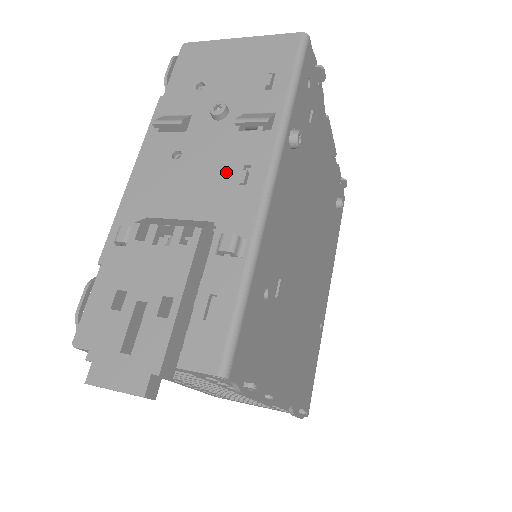
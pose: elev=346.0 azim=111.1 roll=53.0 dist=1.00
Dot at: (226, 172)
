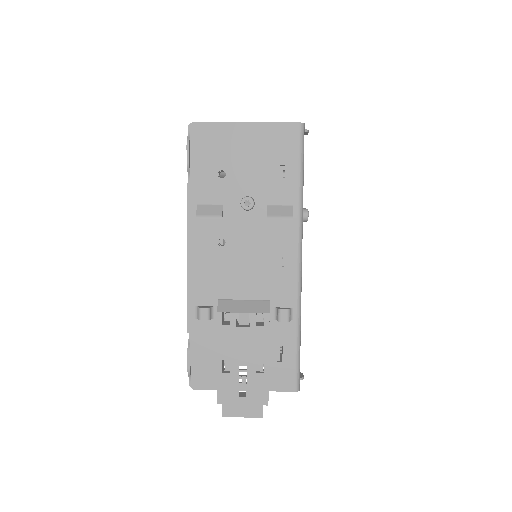
Dot at: (266, 257)
